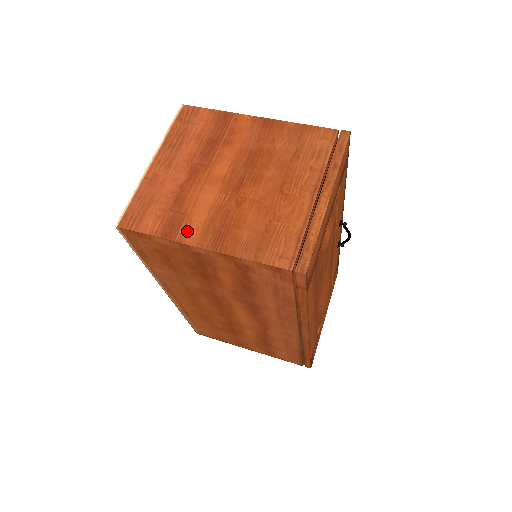
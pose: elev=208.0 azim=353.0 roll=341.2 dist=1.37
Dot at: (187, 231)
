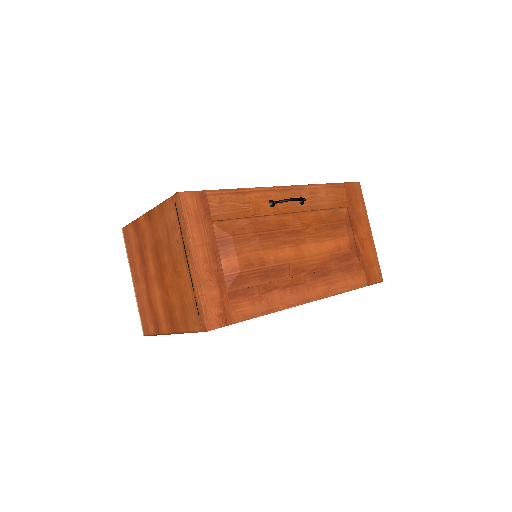
Dot at: (162, 325)
